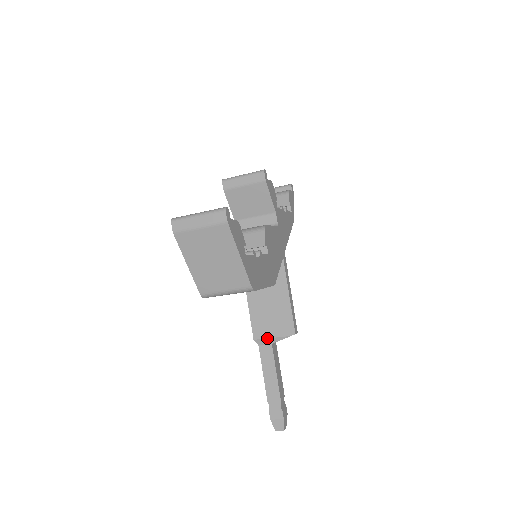
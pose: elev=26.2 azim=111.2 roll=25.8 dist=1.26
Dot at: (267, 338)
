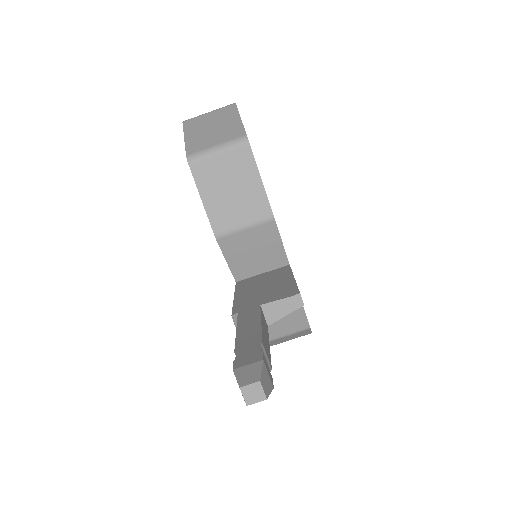
Dot at: occluded
